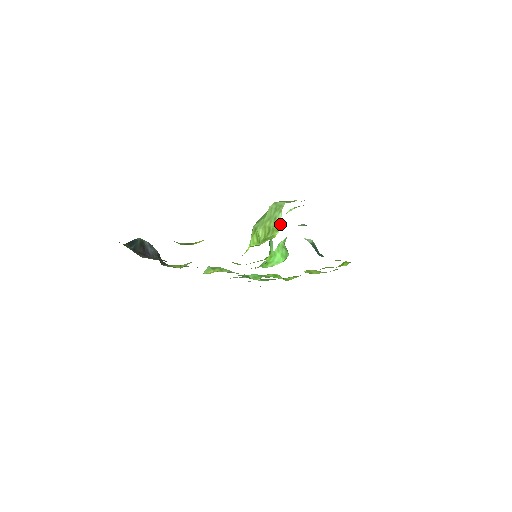
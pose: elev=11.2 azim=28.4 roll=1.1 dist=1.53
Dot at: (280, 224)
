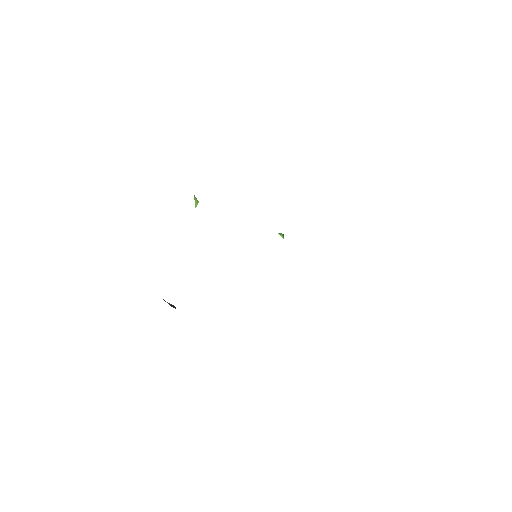
Dot at: occluded
